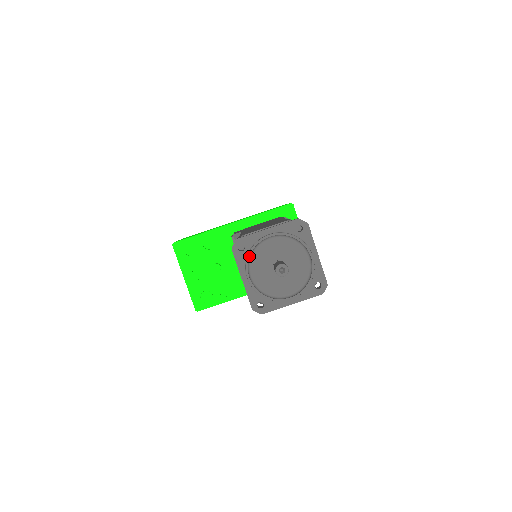
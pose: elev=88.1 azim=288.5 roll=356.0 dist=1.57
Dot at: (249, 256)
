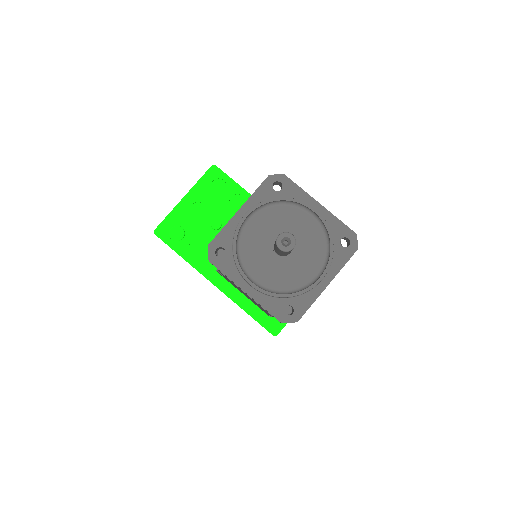
Dot at: (274, 200)
